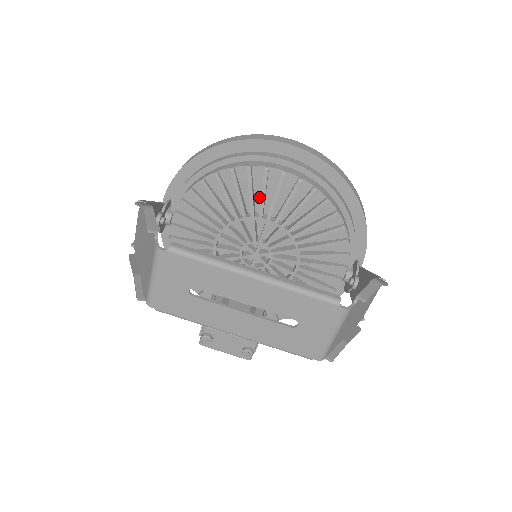
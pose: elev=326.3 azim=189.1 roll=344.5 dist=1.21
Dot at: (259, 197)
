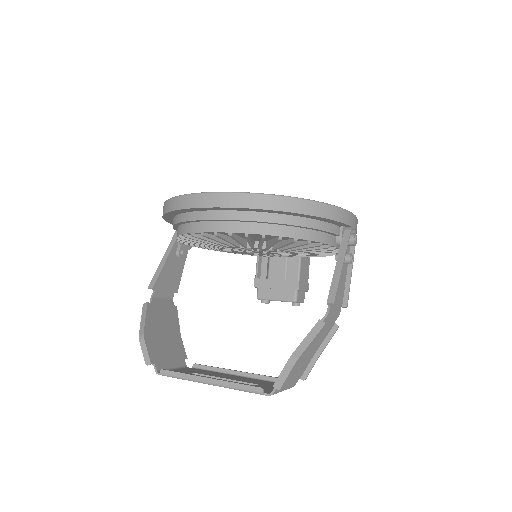
Dot at: occluded
